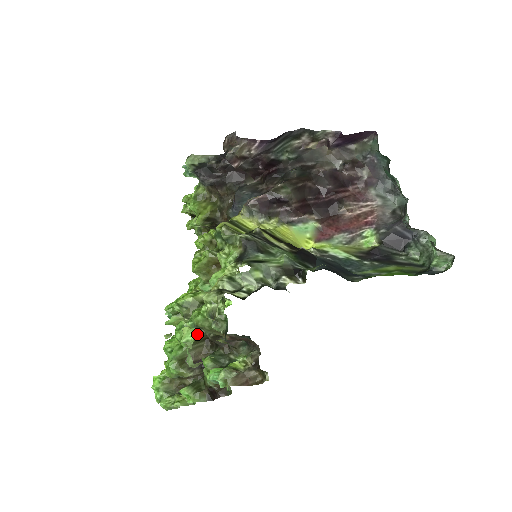
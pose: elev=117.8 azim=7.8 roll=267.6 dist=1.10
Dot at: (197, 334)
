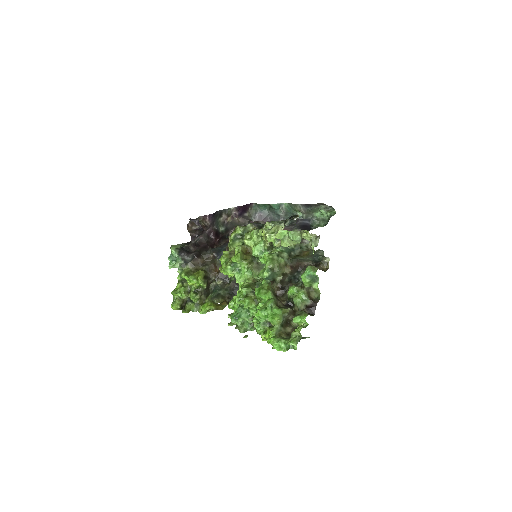
Dot at: (271, 288)
